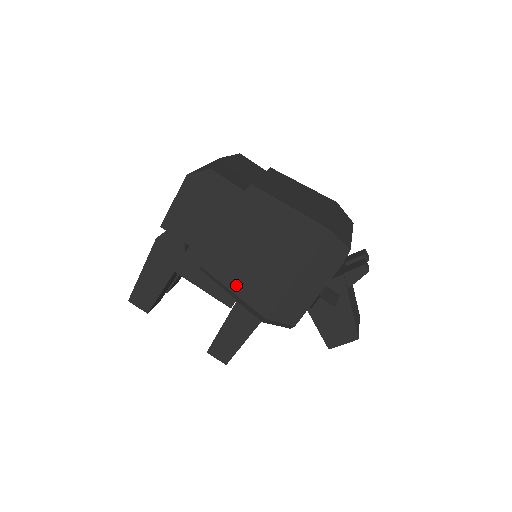
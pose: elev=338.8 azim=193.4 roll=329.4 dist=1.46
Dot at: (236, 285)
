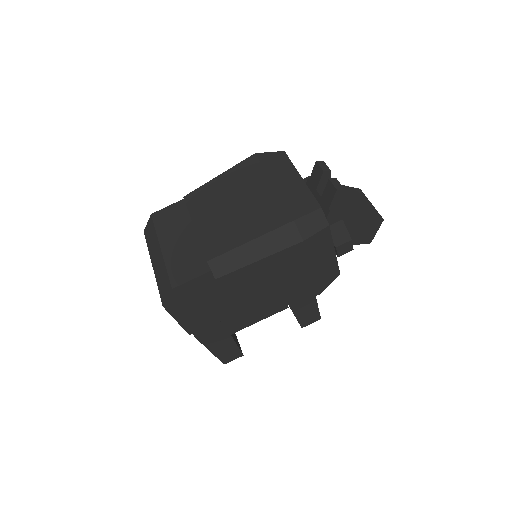
Dot at: (278, 304)
